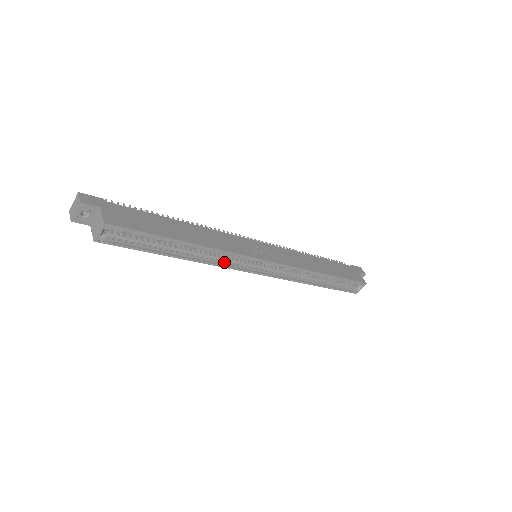
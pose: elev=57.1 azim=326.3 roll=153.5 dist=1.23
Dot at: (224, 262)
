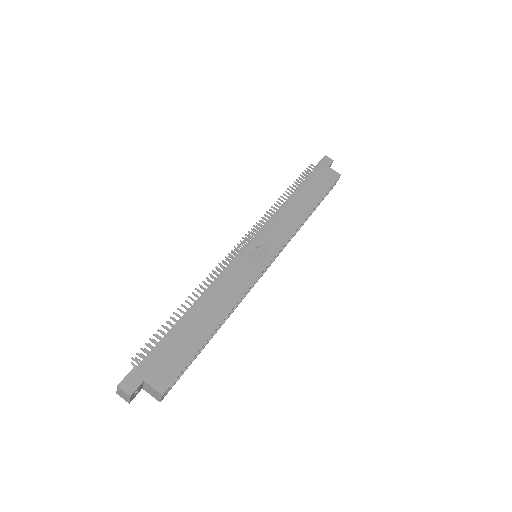
Dot at: occluded
